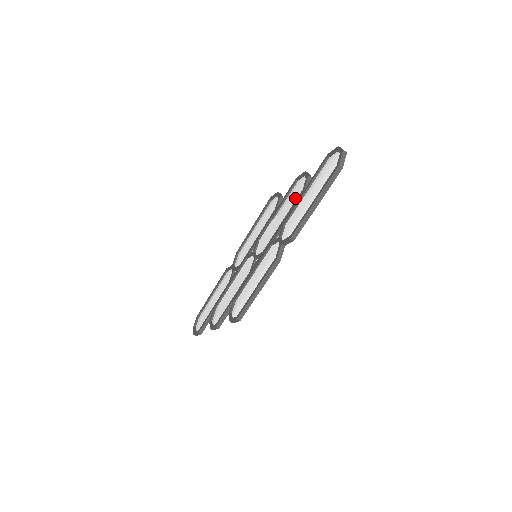
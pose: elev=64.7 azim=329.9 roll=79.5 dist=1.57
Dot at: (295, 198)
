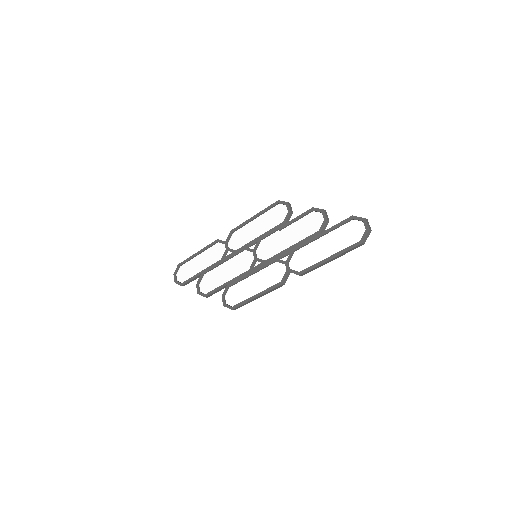
Dot at: (308, 230)
